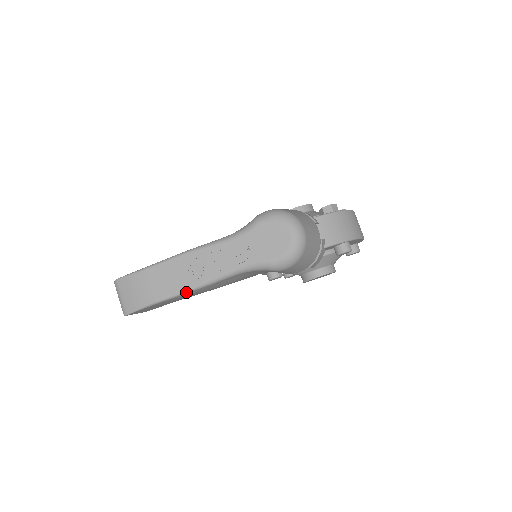
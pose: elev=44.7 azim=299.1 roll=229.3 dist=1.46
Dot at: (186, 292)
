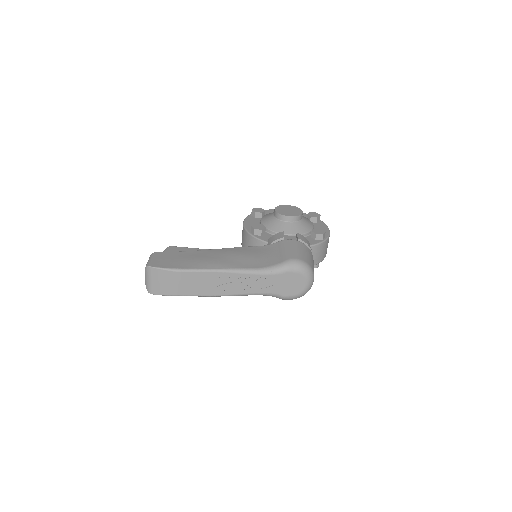
Dot at: (212, 296)
